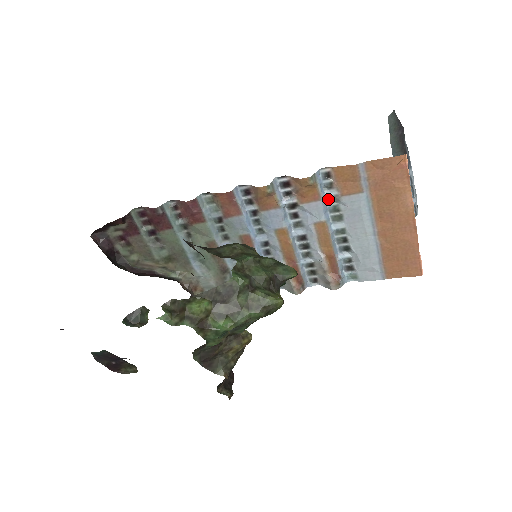
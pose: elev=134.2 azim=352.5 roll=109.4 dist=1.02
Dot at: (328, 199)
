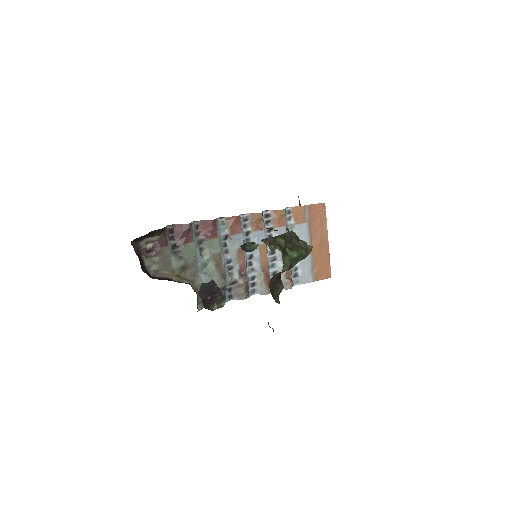
Dot at: (288, 227)
